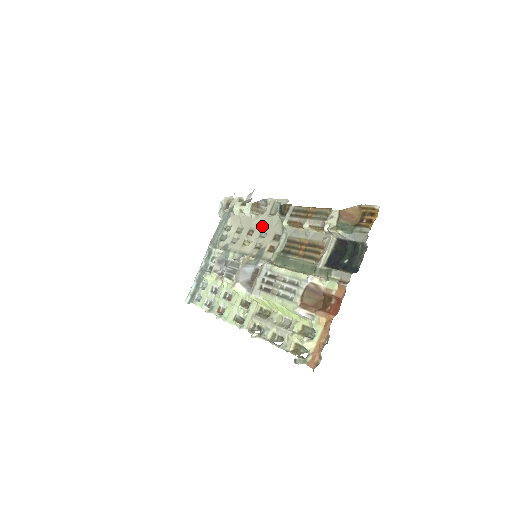
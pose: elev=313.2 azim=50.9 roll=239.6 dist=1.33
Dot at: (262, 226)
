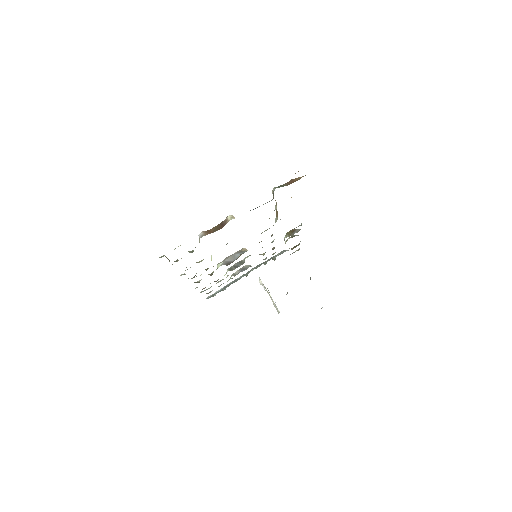
Dot at: occluded
